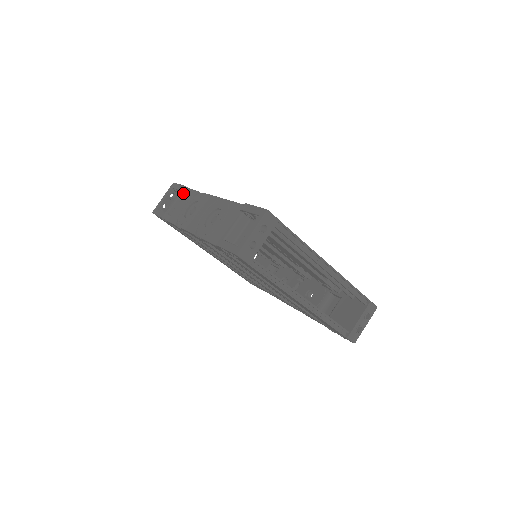
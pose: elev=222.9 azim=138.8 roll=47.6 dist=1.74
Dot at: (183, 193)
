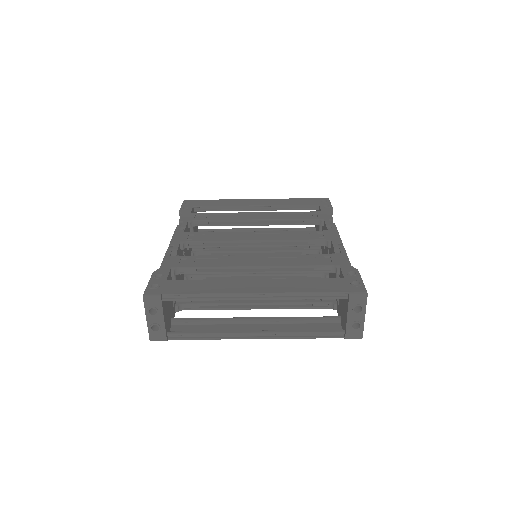
Dot at: occluded
